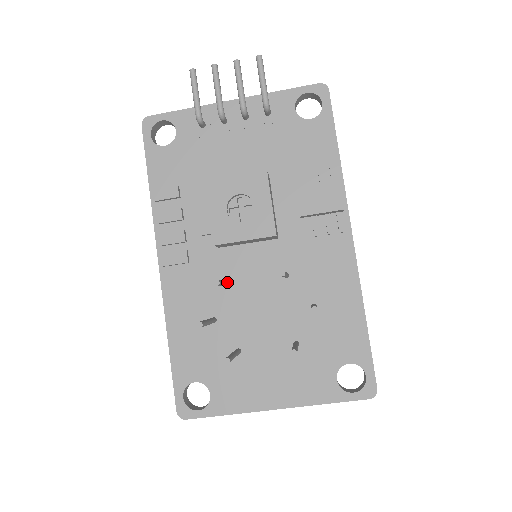
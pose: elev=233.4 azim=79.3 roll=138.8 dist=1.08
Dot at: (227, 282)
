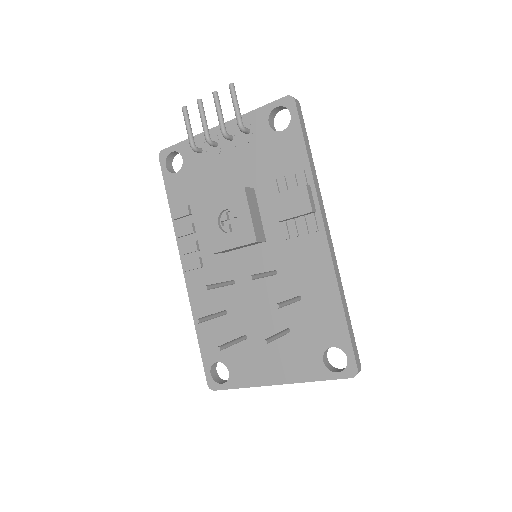
Dot at: (224, 283)
